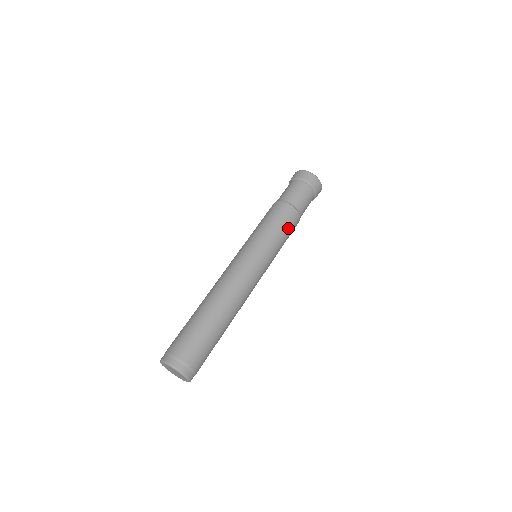
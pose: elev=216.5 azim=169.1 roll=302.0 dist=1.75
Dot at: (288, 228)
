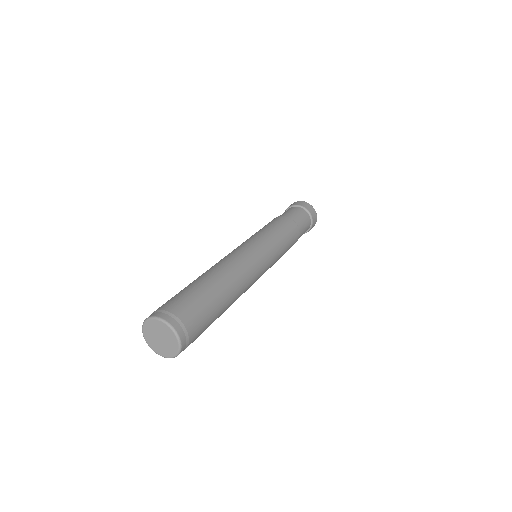
Dot at: (281, 227)
